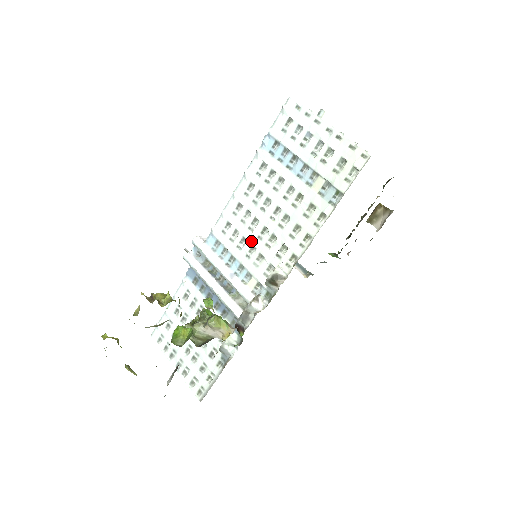
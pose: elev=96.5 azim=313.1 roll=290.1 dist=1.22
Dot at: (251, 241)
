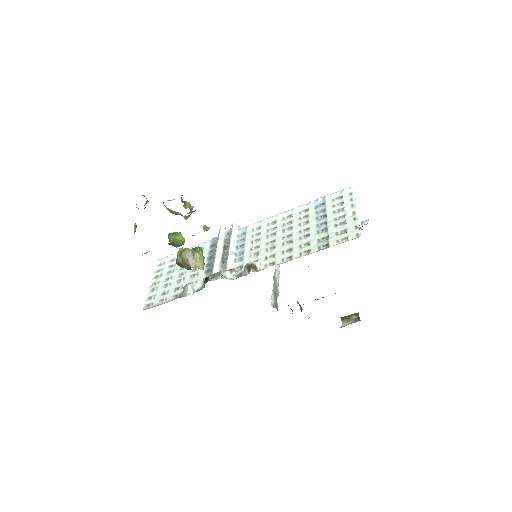
Dot at: (261, 242)
